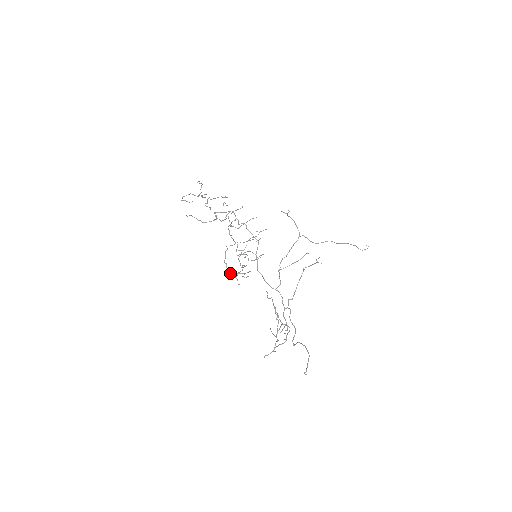
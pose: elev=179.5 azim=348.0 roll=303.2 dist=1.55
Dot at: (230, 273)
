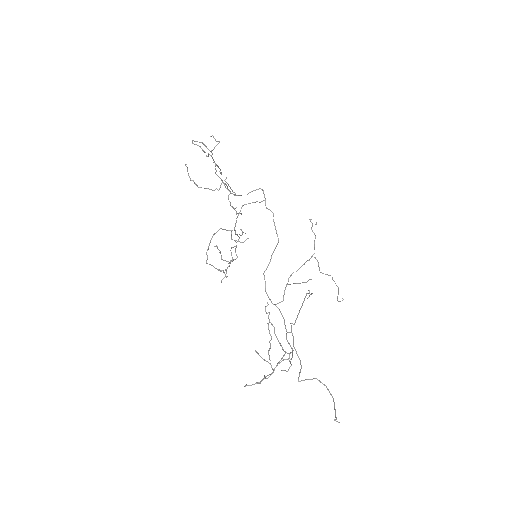
Dot at: (207, 263)
